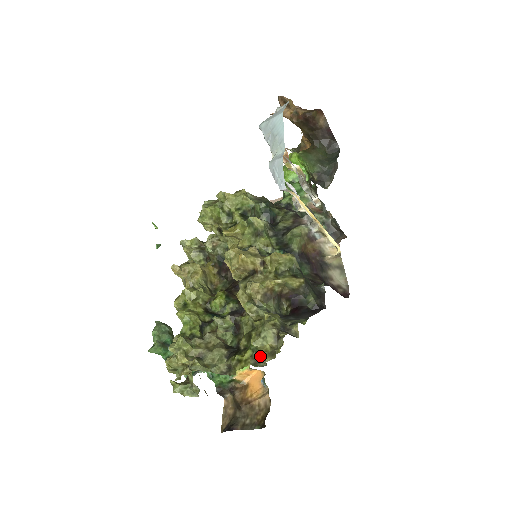
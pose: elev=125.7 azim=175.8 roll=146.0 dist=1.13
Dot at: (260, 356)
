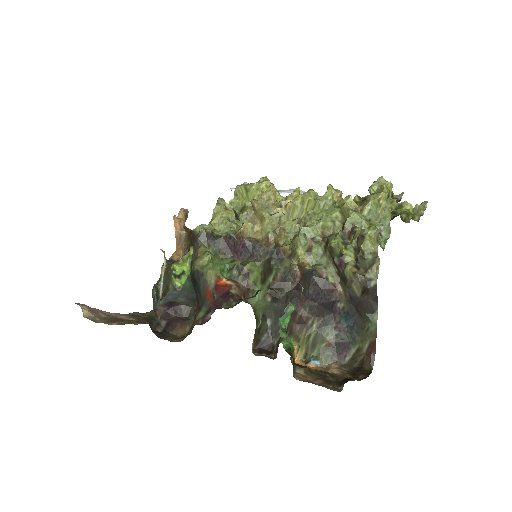
Dot at: occluded
